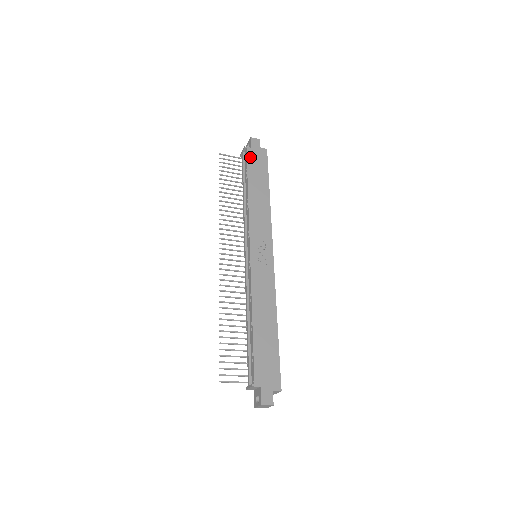
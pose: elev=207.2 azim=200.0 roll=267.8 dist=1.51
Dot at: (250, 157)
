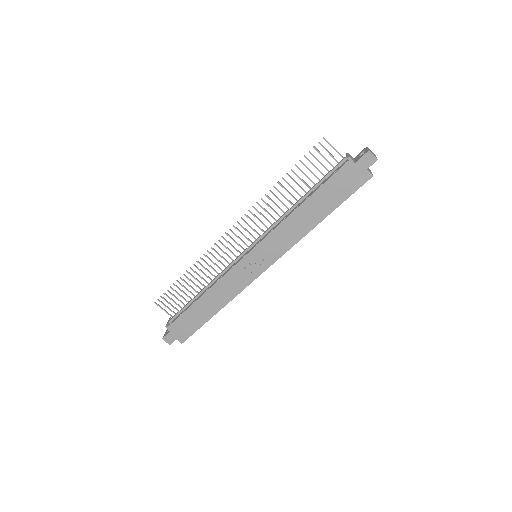
Dot at: (342, 173)
